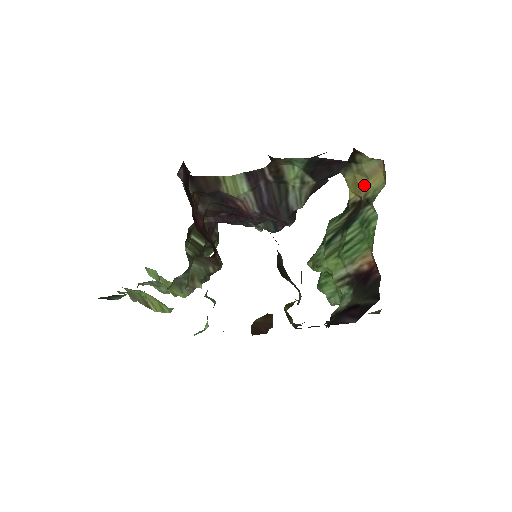
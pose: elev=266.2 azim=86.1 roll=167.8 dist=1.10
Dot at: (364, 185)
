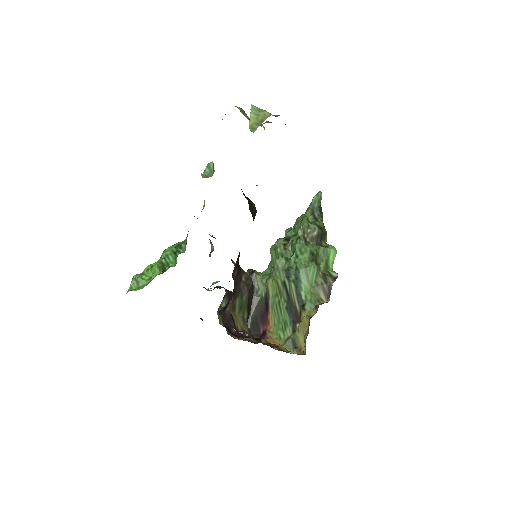
Dot at: (302, 332)
